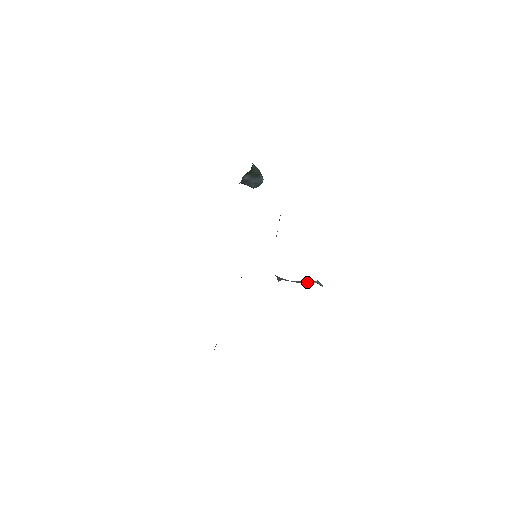
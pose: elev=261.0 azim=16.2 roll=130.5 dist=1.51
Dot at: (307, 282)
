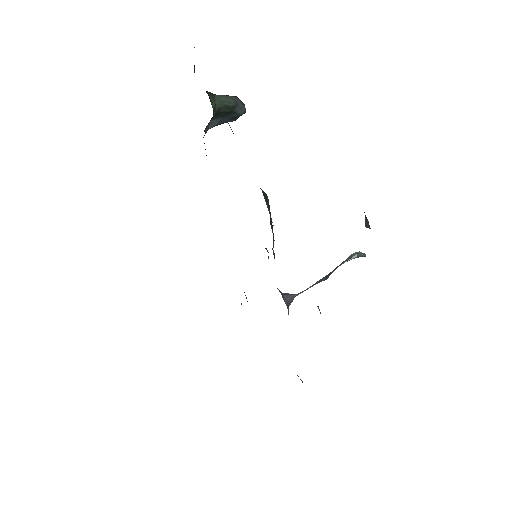
Dot at: (339, 265)
